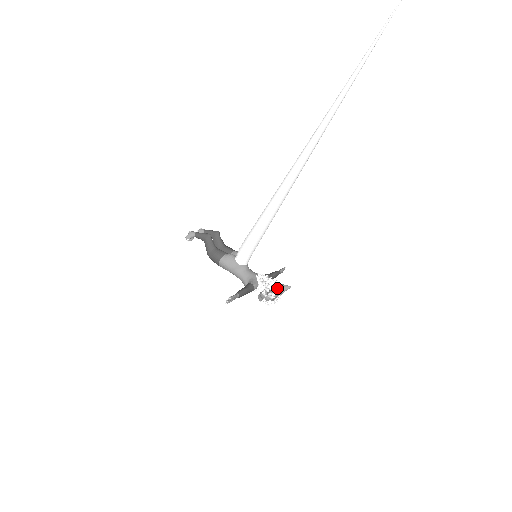
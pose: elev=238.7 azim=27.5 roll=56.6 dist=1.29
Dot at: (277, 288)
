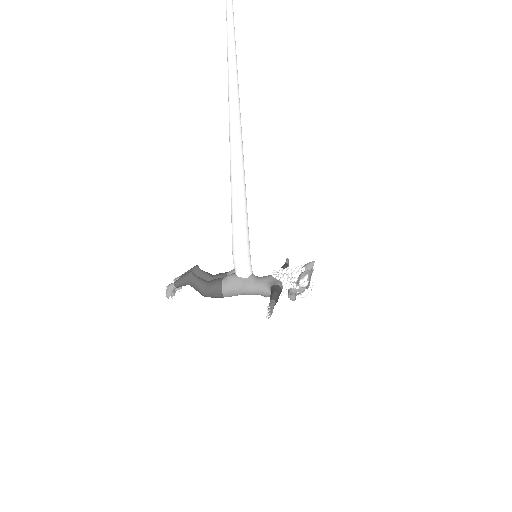
Dot at: (303, 271)
